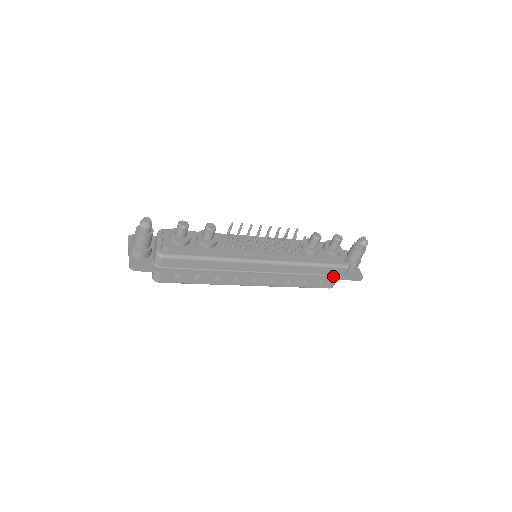
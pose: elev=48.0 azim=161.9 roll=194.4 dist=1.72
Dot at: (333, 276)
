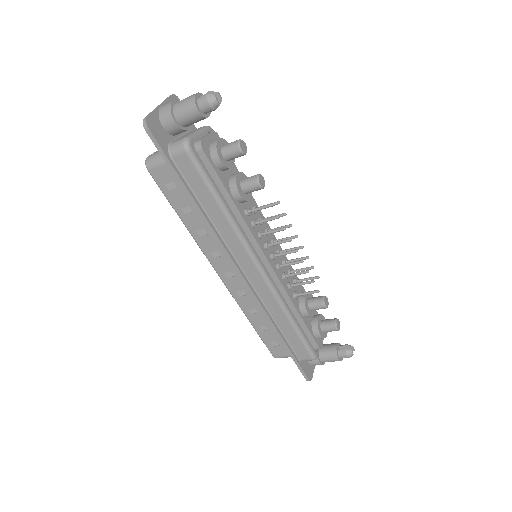
Dot at: (293, 351)
